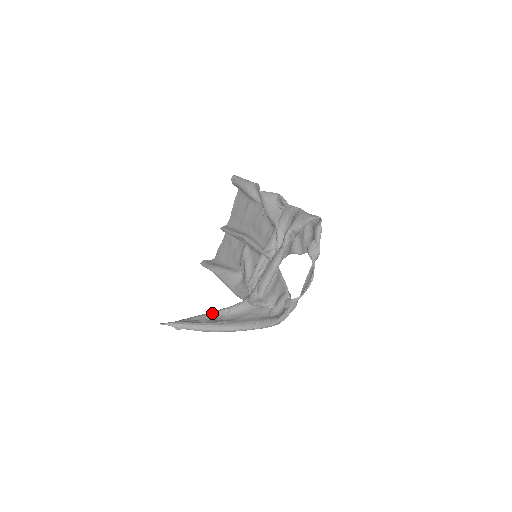
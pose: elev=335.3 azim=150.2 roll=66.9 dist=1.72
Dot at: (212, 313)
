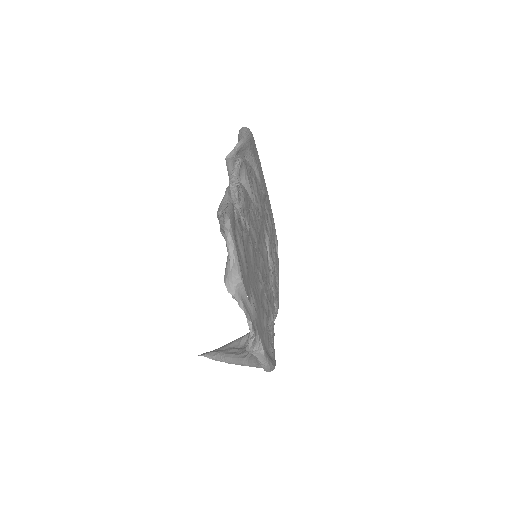
Dot at: (248, 335)
